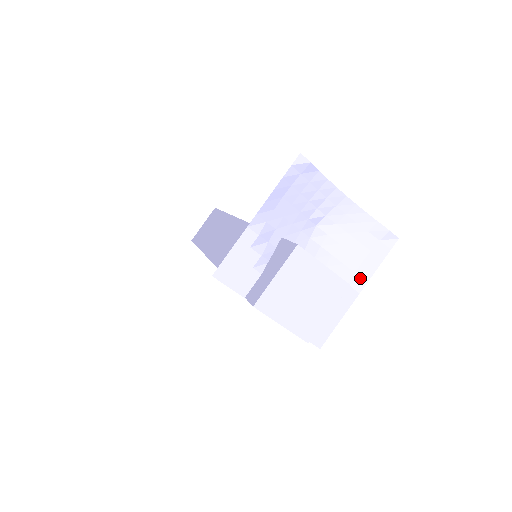
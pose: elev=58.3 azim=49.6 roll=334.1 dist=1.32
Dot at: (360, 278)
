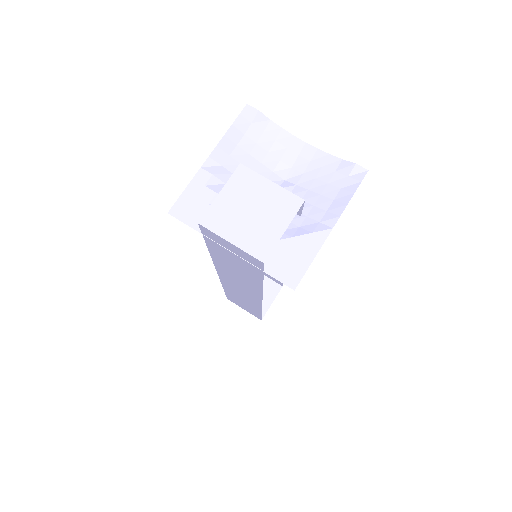
Dot at: (332, 214)
